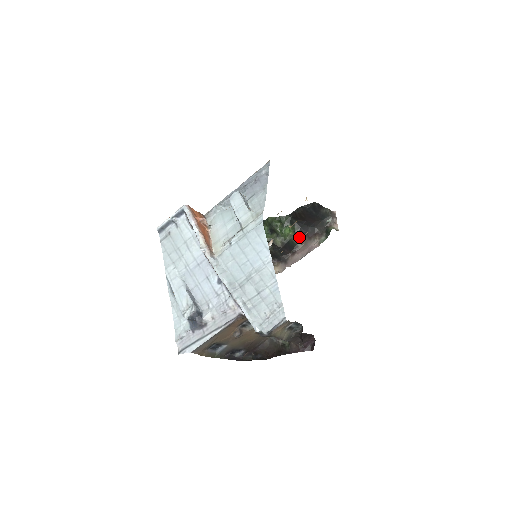
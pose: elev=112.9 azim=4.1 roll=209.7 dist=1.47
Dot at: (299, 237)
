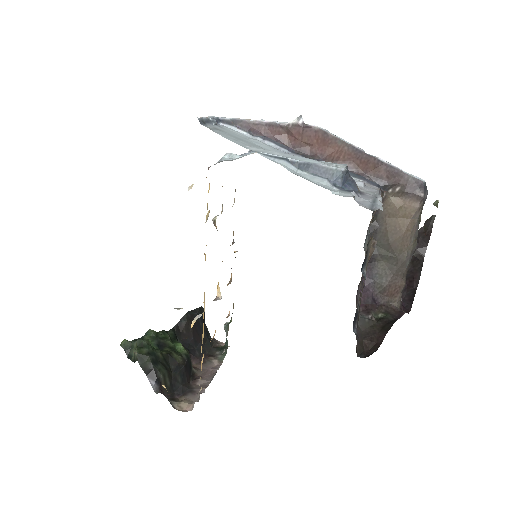
Dot at: occluded
